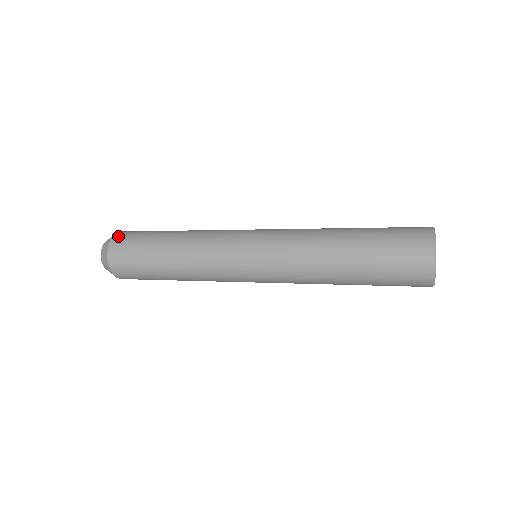
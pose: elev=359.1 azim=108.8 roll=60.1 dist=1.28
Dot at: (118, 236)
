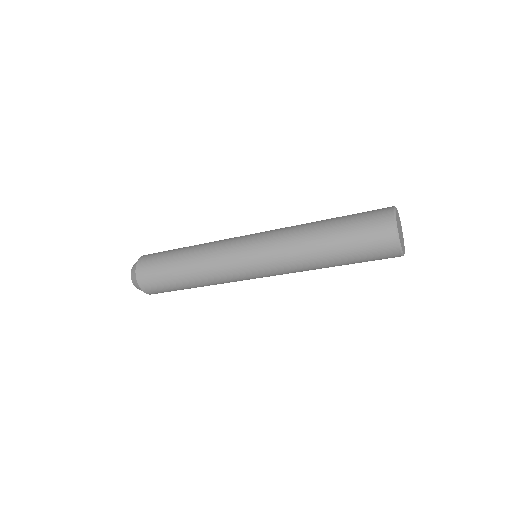
Dot at: (146, 255)
